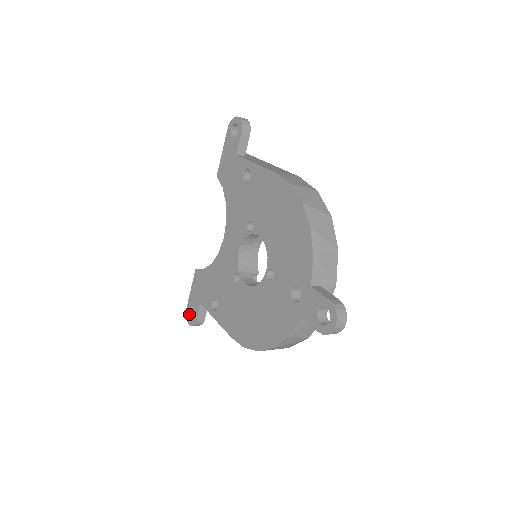
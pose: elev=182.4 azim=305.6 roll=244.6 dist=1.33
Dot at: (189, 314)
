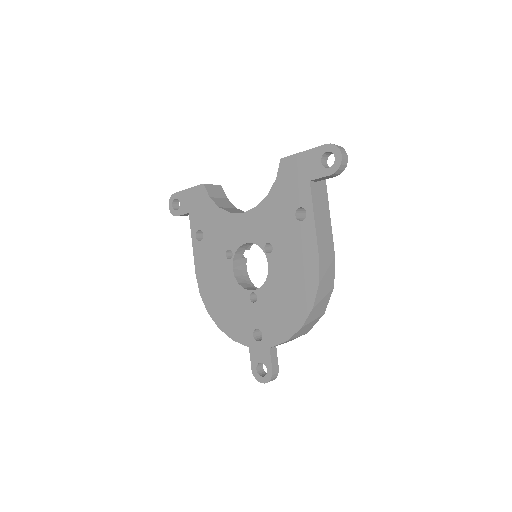
Dot at: (174, 200)
